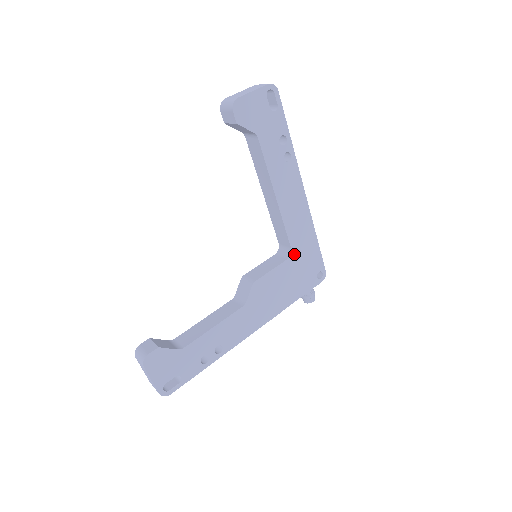
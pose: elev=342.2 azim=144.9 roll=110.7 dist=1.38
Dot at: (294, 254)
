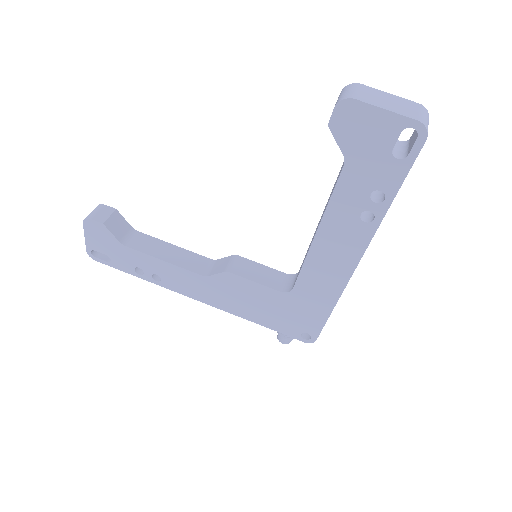
Dot at: (292, 296)
